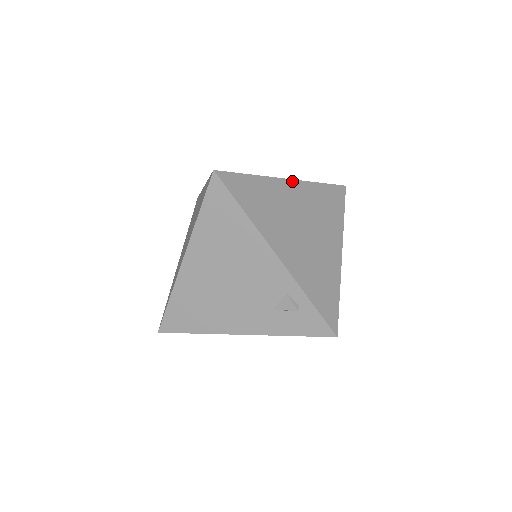
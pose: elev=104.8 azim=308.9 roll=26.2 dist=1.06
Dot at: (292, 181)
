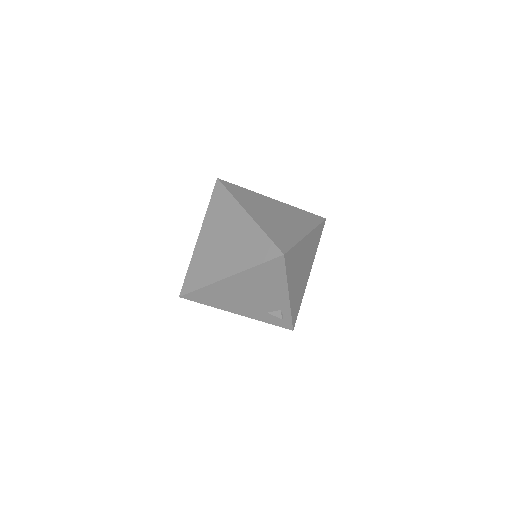
Dot at: (308, 235)
